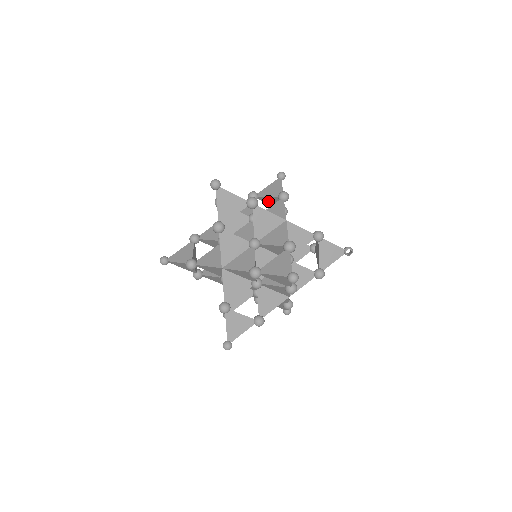
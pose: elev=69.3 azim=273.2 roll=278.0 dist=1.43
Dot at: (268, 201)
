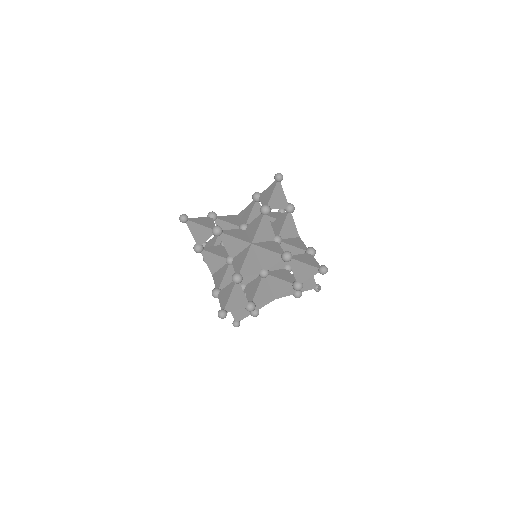
Dot at: occluded
